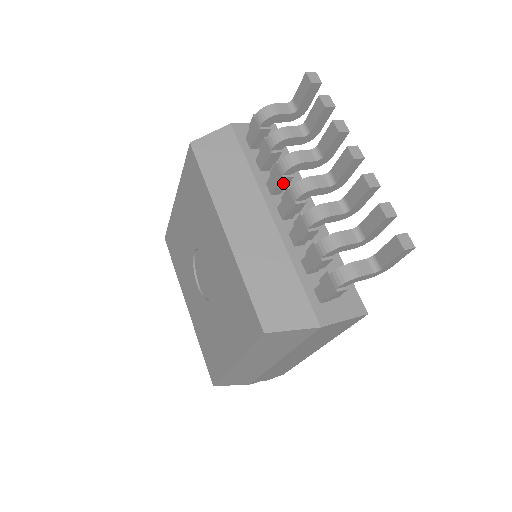
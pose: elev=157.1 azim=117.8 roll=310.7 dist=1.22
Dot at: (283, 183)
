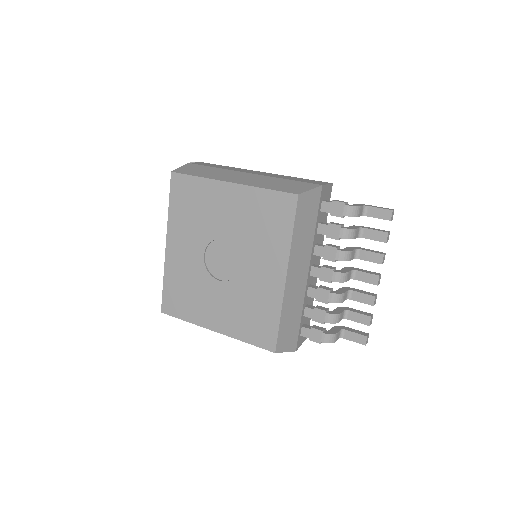
Dot at: (329, 260)
